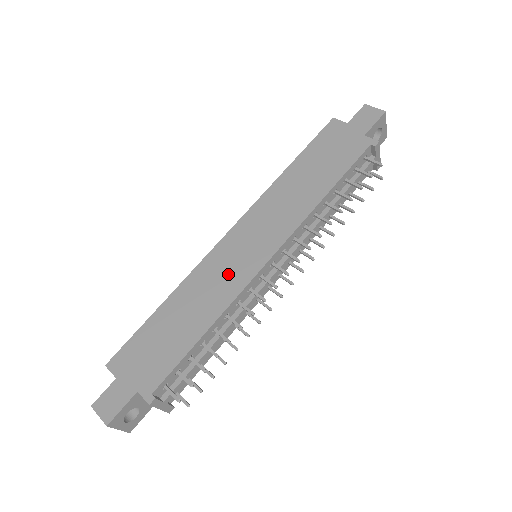
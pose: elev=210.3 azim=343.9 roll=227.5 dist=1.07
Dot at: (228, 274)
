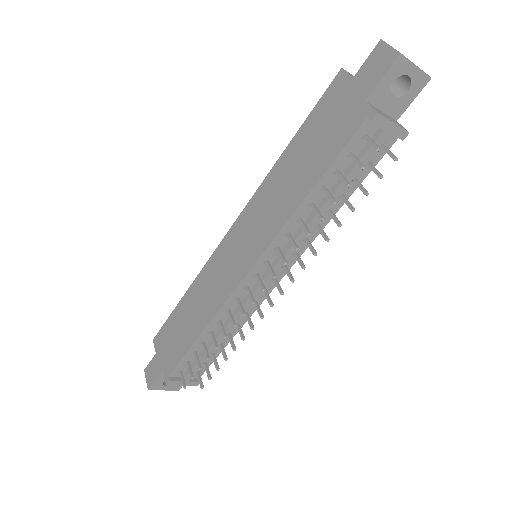
Dot at: (221, 280)
